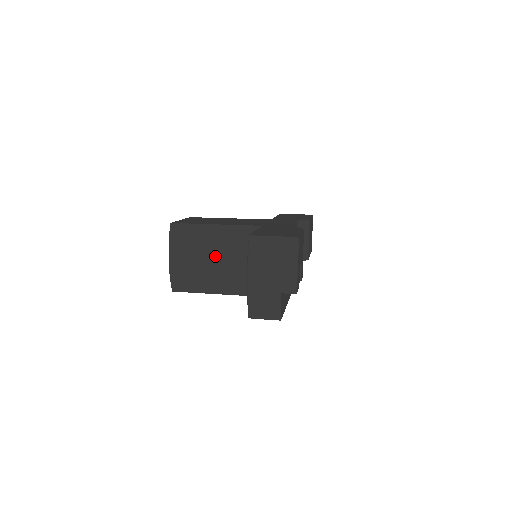
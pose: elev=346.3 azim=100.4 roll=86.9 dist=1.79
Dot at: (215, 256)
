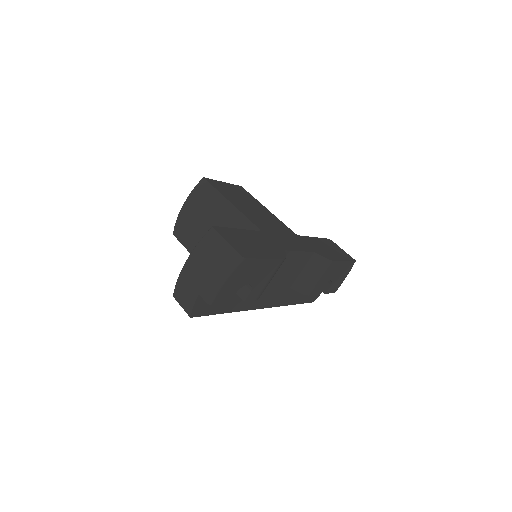
Dot at: occluded
